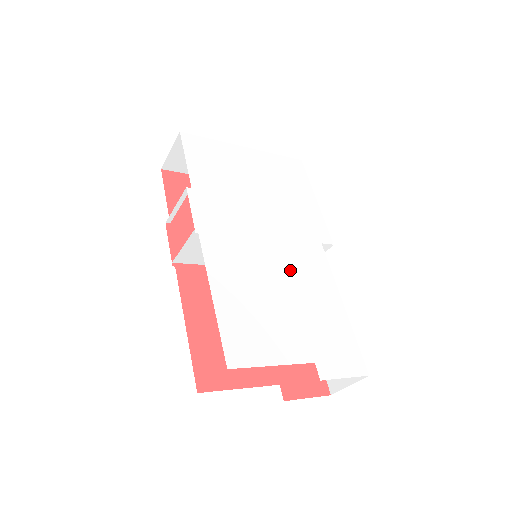
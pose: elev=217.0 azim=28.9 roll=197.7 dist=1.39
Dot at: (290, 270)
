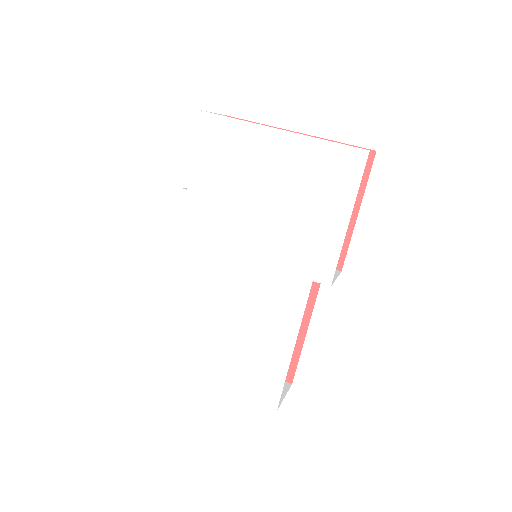
Dot at: (251, 298)
